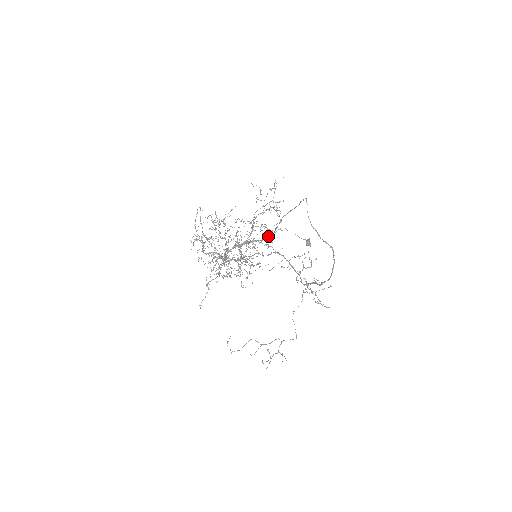
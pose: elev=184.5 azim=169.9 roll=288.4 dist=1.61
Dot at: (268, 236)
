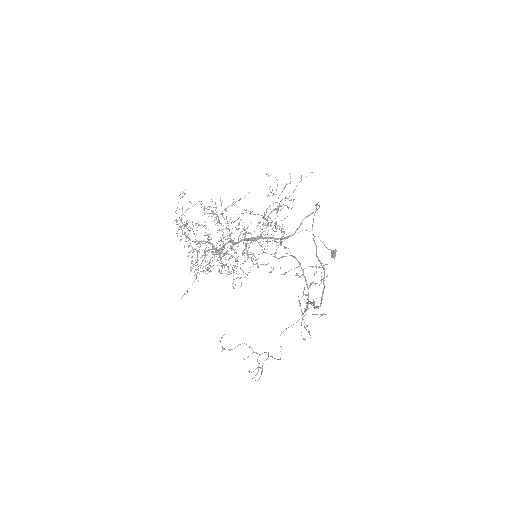
Dot at: occluded
